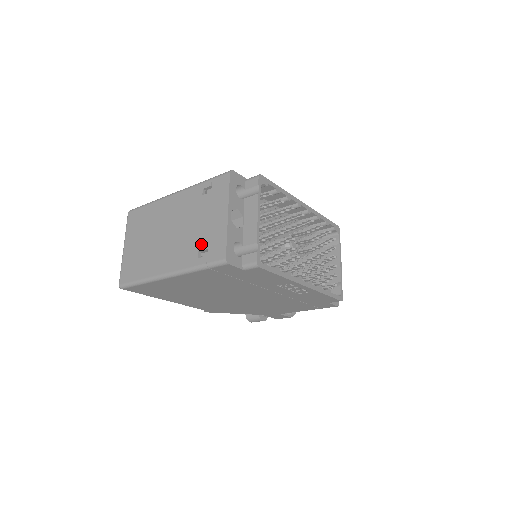
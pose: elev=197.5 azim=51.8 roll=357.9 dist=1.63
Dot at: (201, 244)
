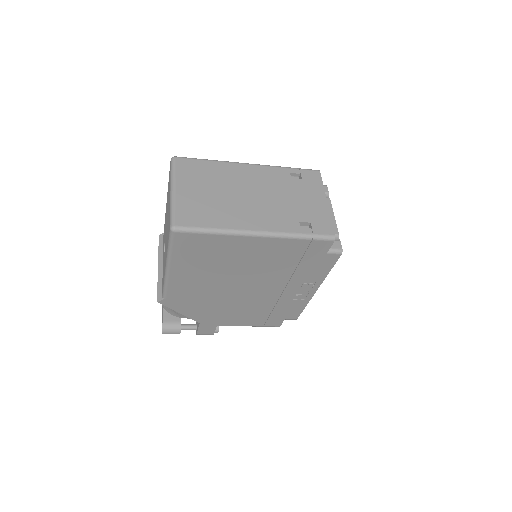
Dot at: (301, 217)
